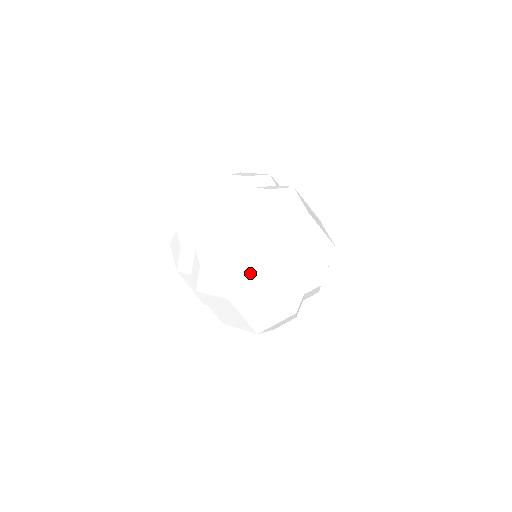
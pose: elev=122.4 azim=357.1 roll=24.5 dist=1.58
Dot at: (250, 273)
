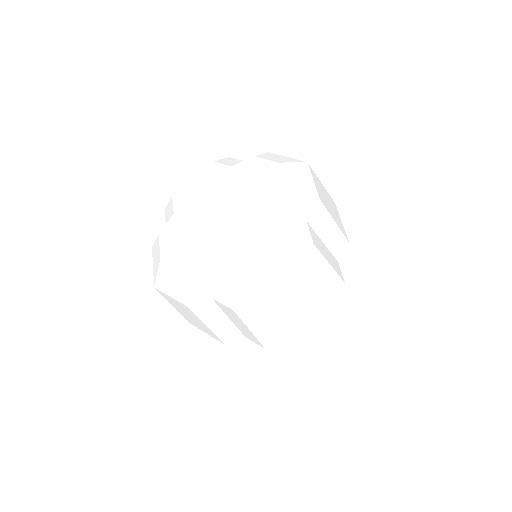
Dot at: (294, 246)
